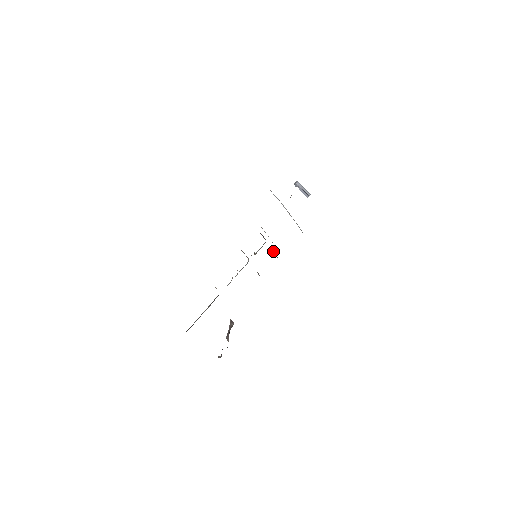
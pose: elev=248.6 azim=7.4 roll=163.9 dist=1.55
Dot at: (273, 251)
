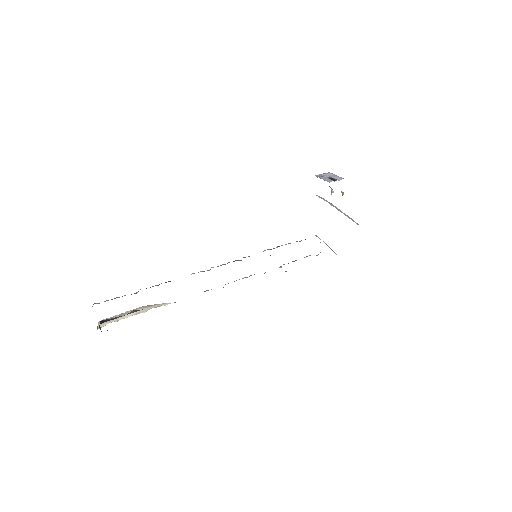
Dot at: occluded
